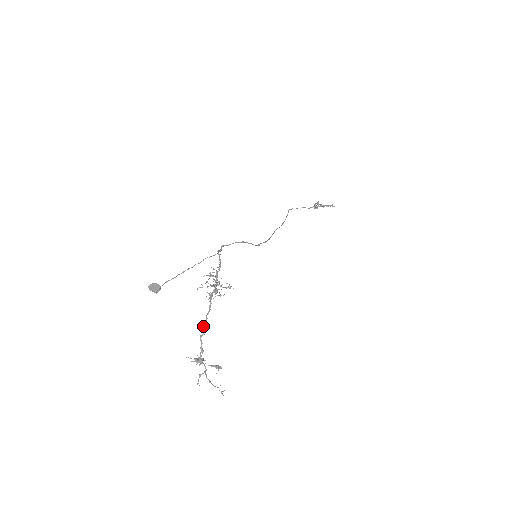
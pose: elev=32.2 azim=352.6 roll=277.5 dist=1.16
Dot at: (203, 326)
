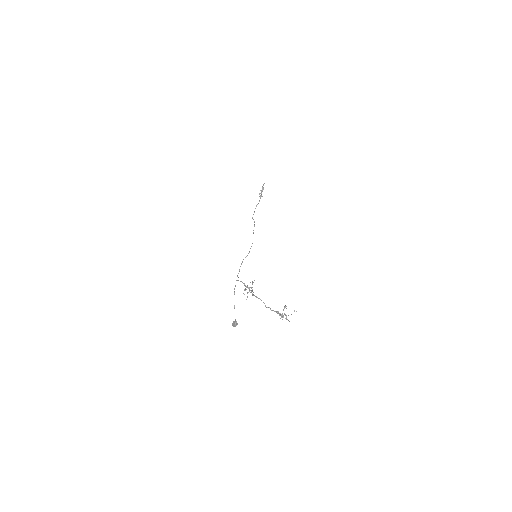
Dot at: (265, 306)
